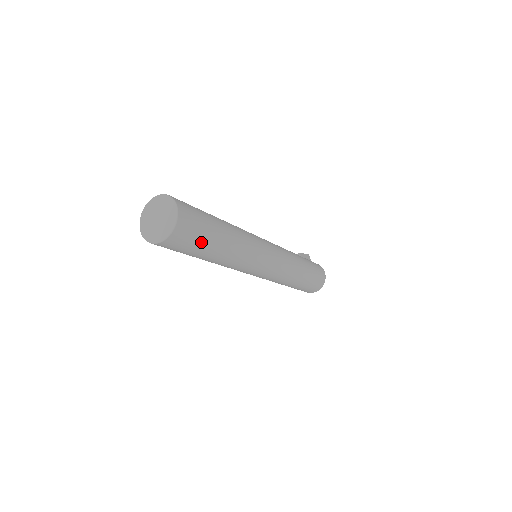
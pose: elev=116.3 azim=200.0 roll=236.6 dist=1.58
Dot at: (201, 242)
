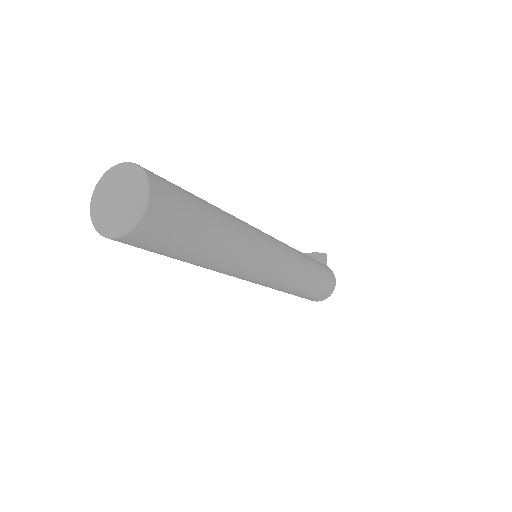
Dot at: (173, 248)
